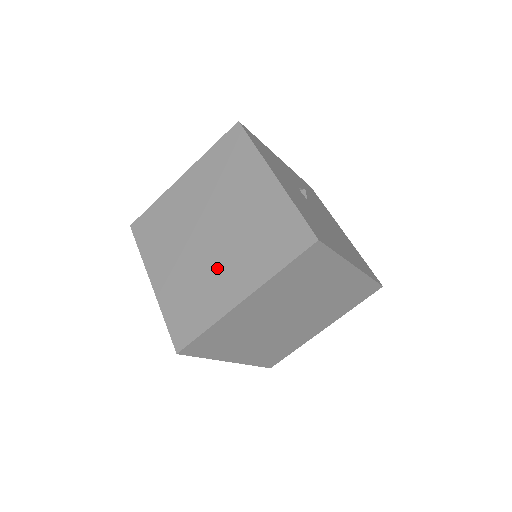
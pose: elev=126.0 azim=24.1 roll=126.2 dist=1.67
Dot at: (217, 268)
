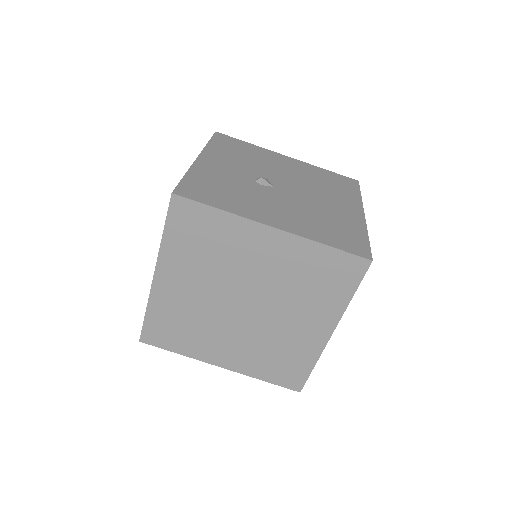
Dot at: (282, 326)
